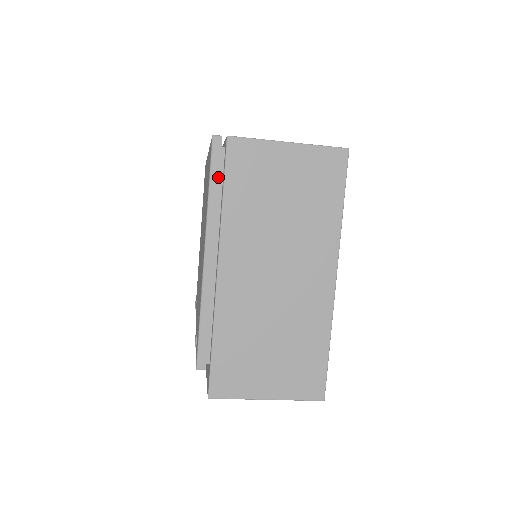
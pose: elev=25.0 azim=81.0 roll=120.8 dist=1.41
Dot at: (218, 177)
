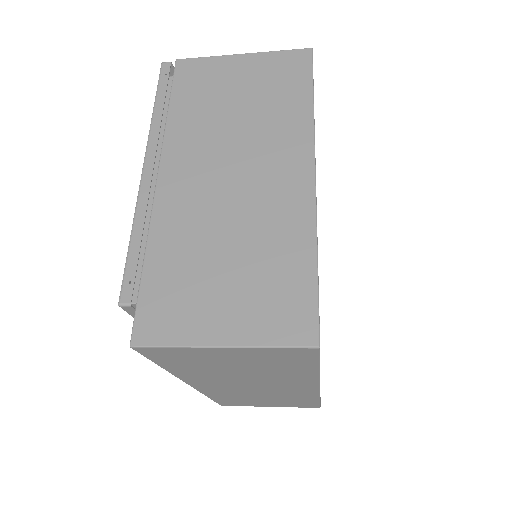
Dot at: (164, 93)
